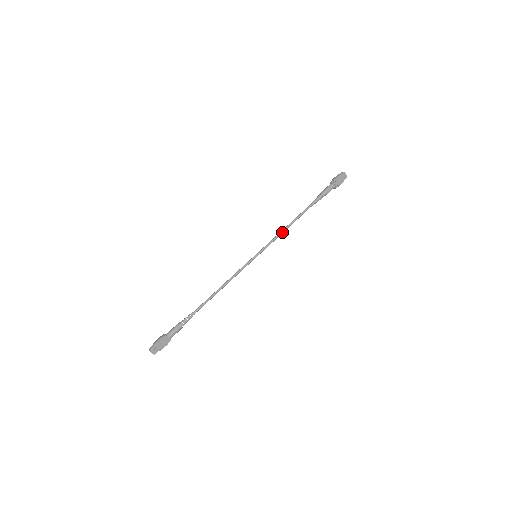
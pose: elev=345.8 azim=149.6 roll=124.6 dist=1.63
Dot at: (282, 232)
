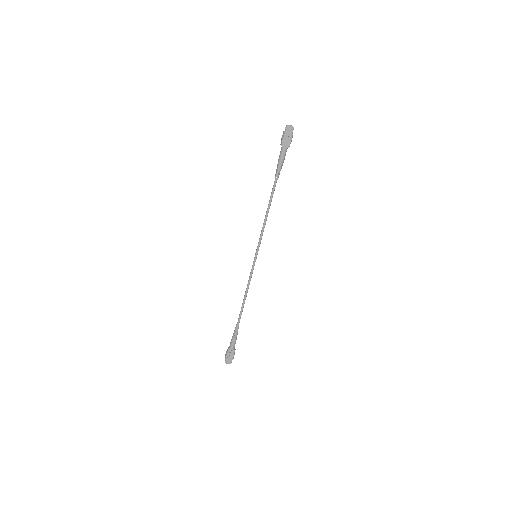
Dot at: (264, 223)
